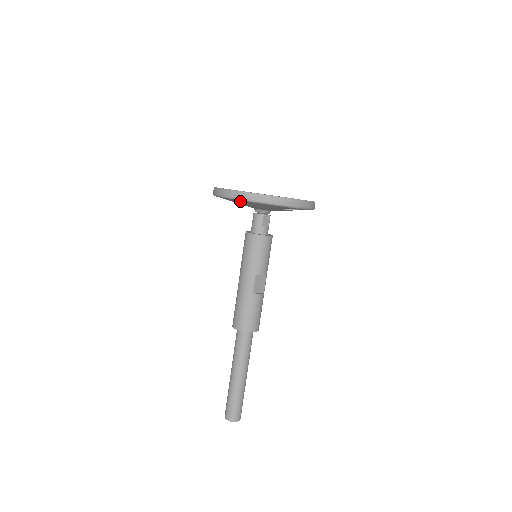
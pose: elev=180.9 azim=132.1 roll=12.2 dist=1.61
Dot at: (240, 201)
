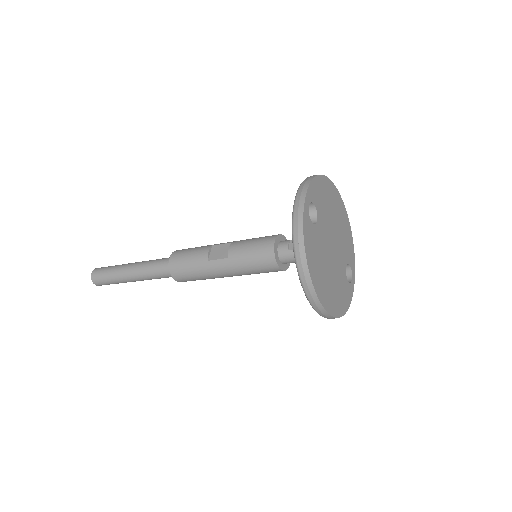
Dot at: occluded
